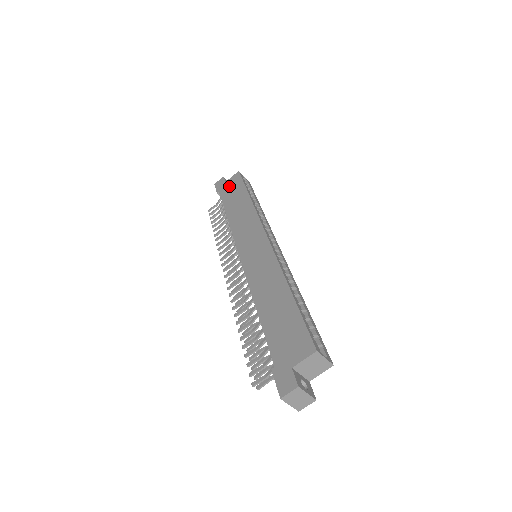
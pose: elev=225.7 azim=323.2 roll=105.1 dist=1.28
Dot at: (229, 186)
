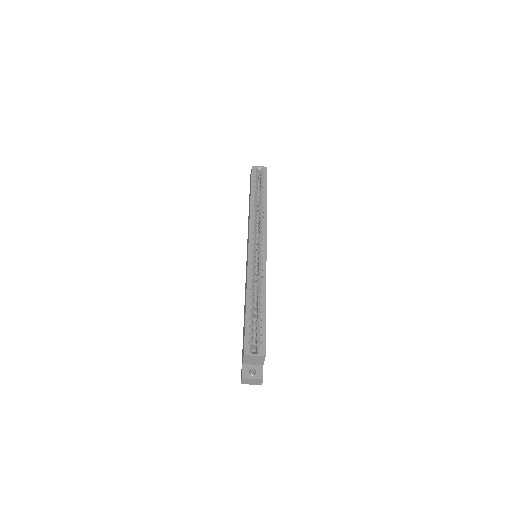
Dot at: (250, 183)
